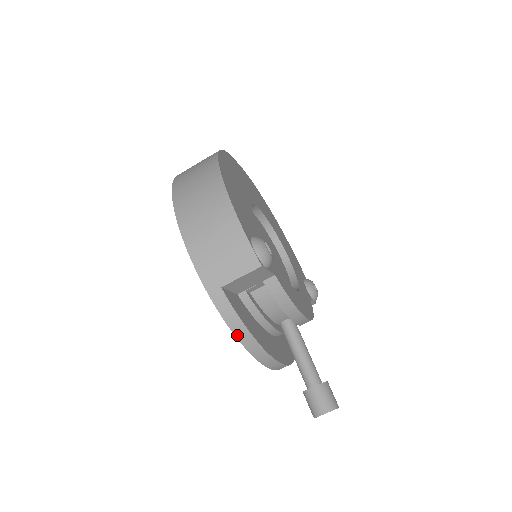
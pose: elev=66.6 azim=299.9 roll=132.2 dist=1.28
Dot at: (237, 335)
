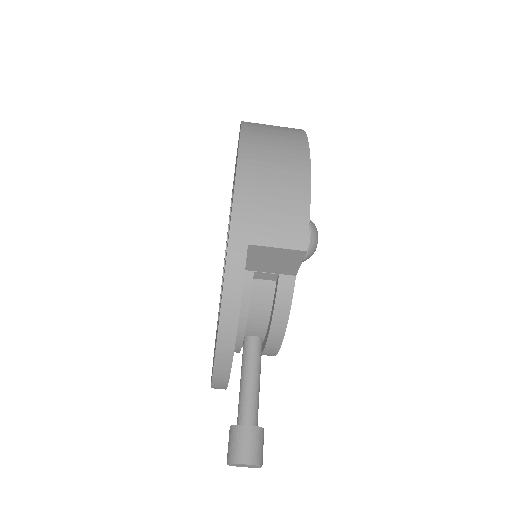
Dot at: (223, 309)
